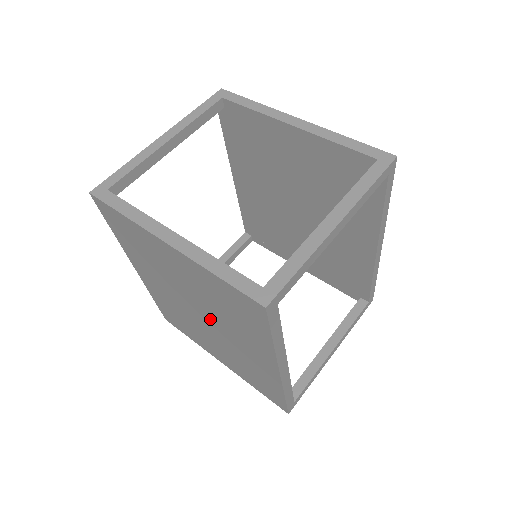
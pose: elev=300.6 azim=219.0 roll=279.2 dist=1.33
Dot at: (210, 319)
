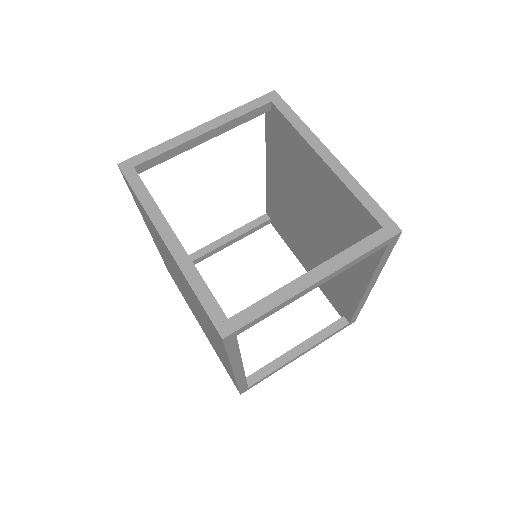
Dot at: (193, 304)
